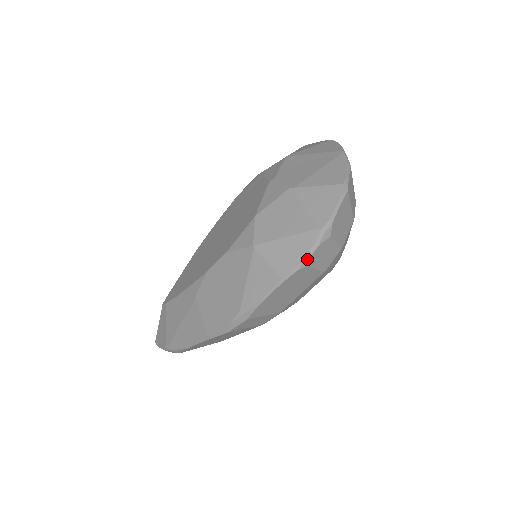
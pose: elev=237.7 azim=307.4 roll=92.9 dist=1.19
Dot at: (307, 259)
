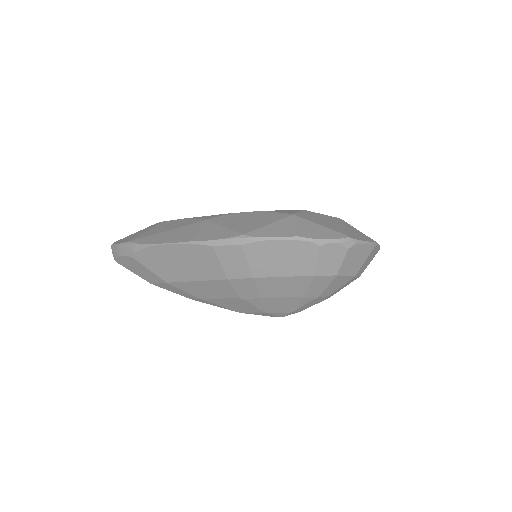
Dot at: (325, 242)
